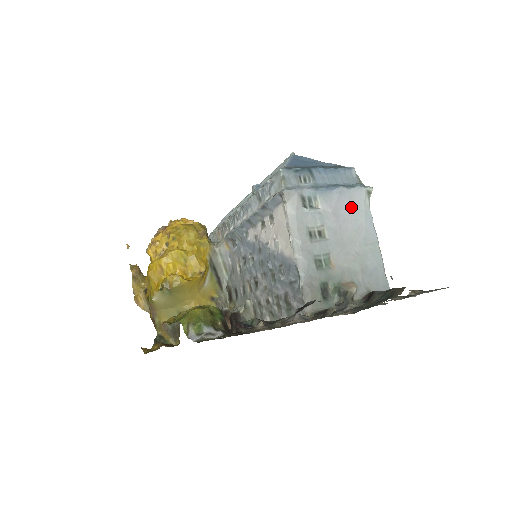
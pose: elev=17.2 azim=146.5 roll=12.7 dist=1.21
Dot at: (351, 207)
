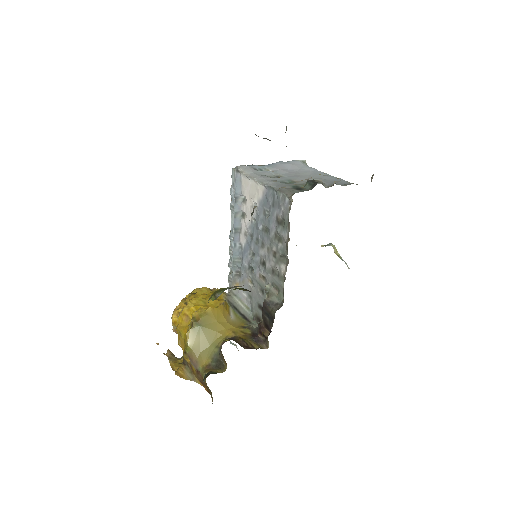
Dot at: (294, 167)
